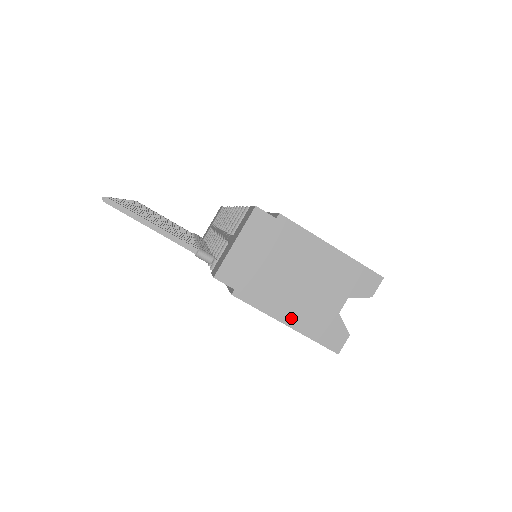
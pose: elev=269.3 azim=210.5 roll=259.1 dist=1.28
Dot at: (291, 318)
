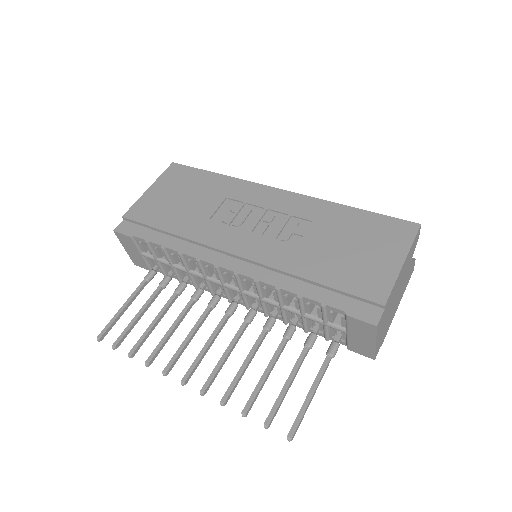
Dot at: (399, 302)
